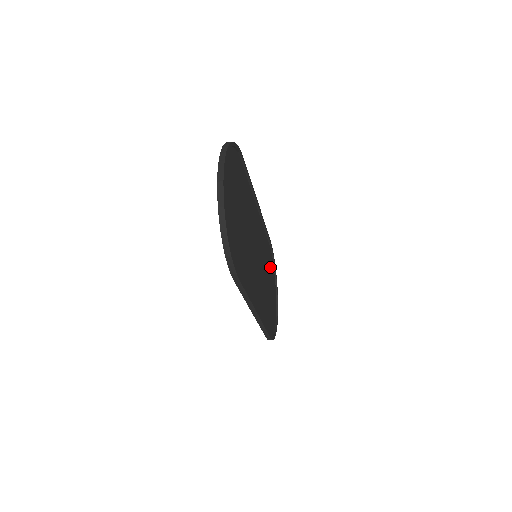
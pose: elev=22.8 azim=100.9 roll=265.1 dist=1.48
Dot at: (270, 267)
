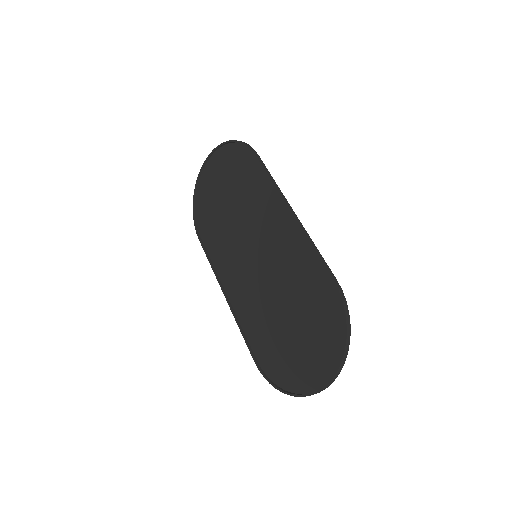
Dot at: (236, 171)
